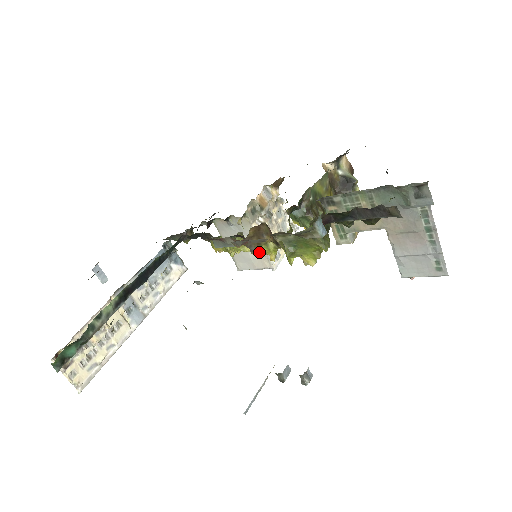
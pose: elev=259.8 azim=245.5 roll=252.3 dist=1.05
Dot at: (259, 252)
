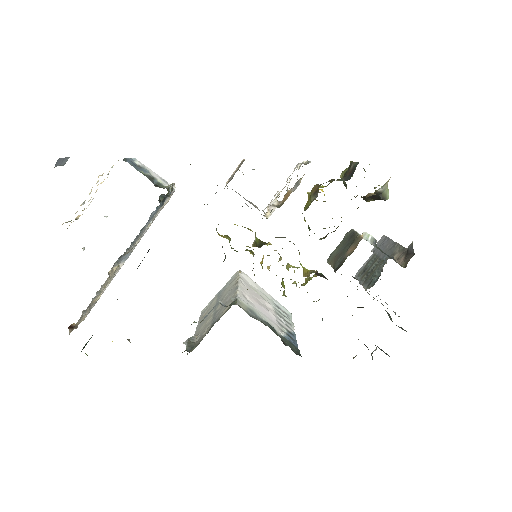
Dot at: (261, 265)
